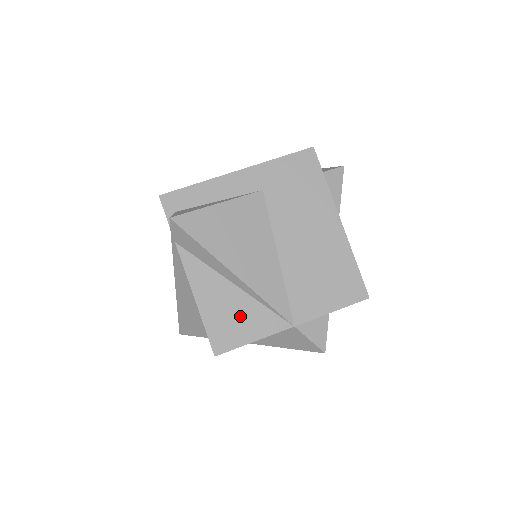
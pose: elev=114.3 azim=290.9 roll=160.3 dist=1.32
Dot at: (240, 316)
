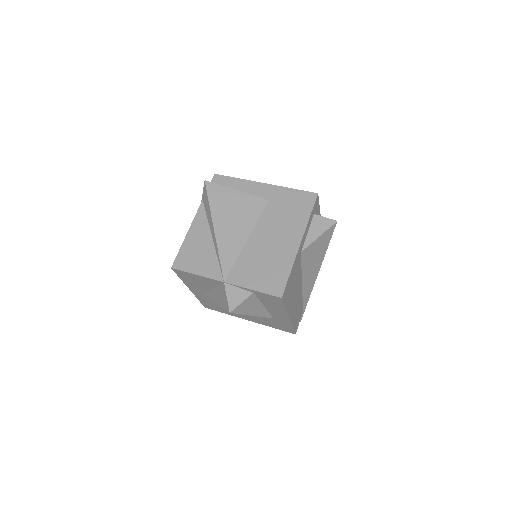
Dot at: (201, 256)
